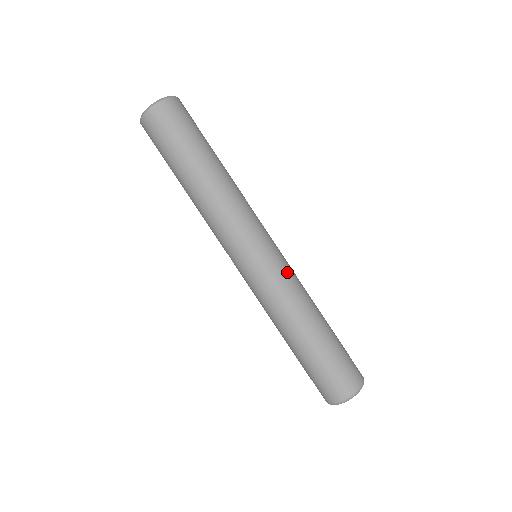
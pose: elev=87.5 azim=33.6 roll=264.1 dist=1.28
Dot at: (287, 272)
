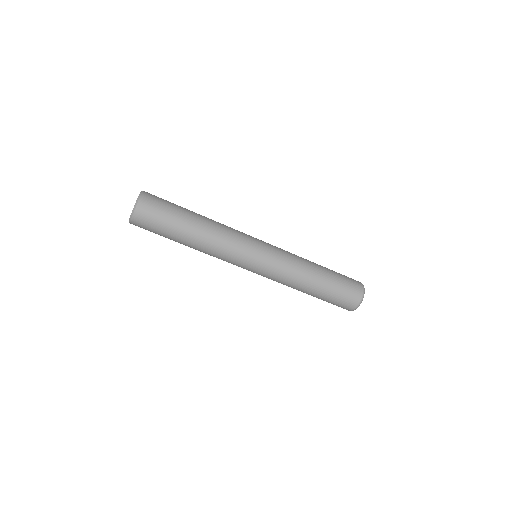
Dot at: (281, 259)
